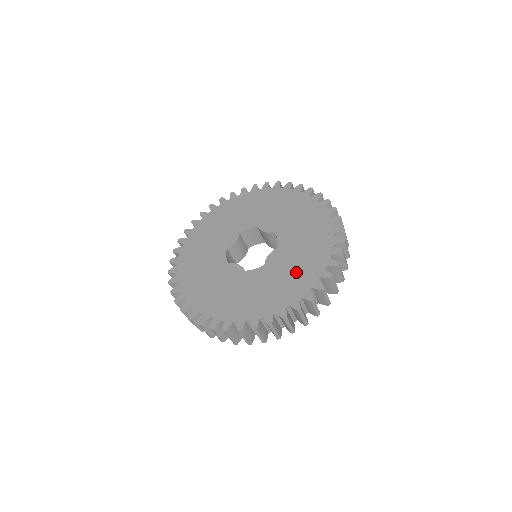
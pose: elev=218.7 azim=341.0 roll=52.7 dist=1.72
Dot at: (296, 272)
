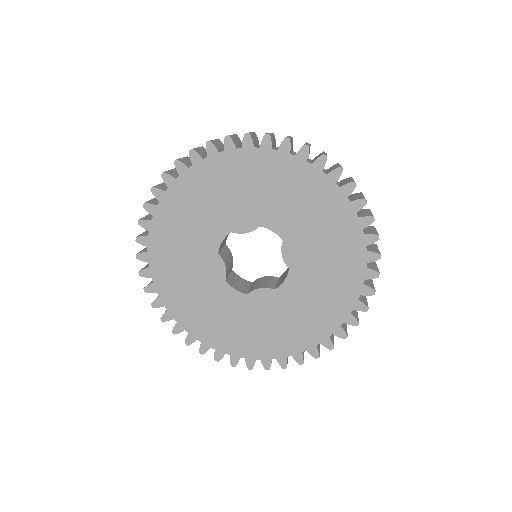
Dot at: (264, 333)
